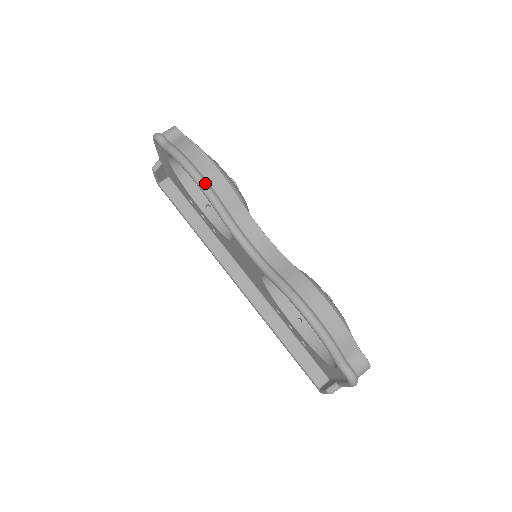
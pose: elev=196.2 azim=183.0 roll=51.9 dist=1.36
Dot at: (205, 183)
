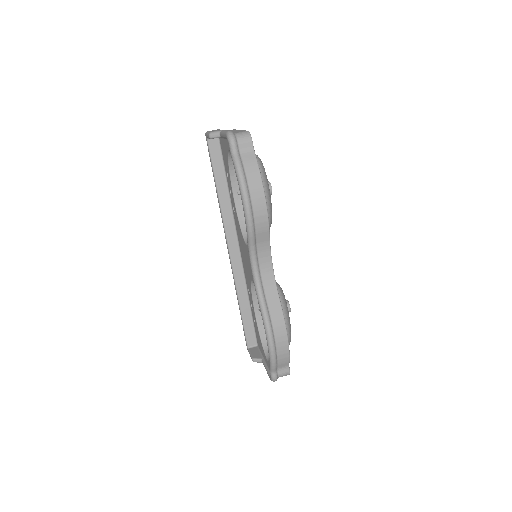
Dot at: (251, 217)
